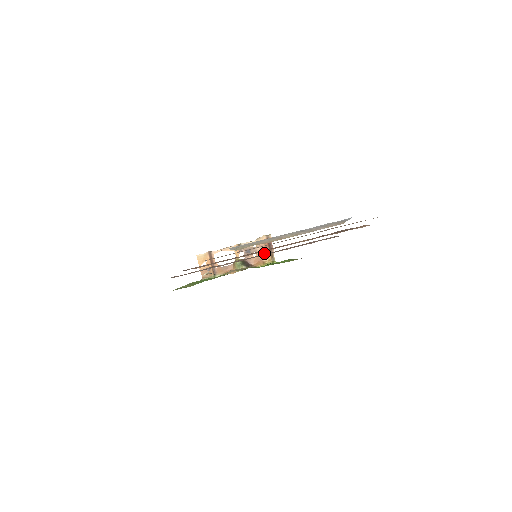
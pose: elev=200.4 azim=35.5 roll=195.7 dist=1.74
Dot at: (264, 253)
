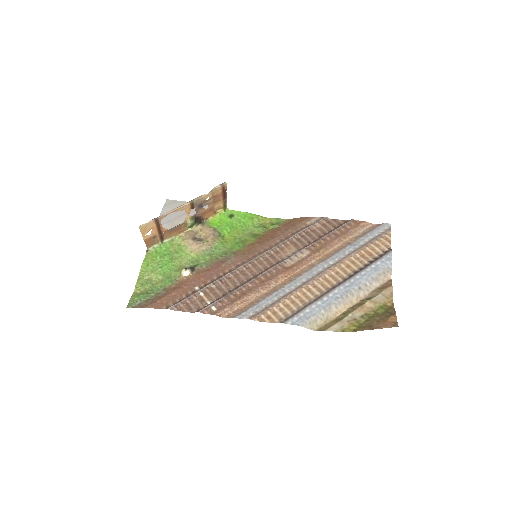
Dot at: (217, 203)
